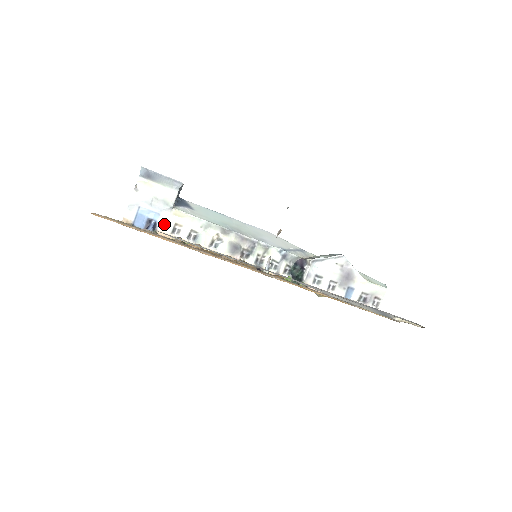
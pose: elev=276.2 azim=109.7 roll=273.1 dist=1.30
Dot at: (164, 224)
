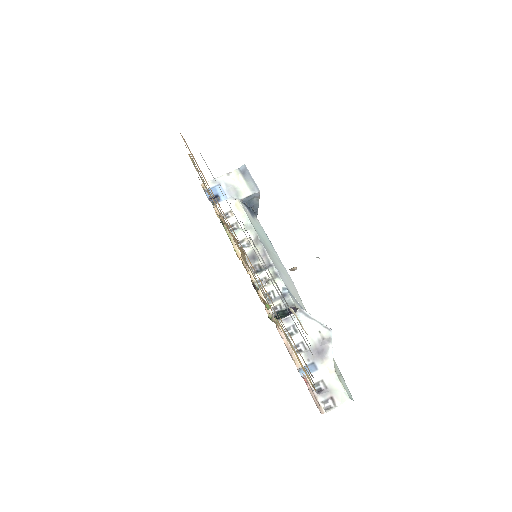
Dot at: (223, 205)
